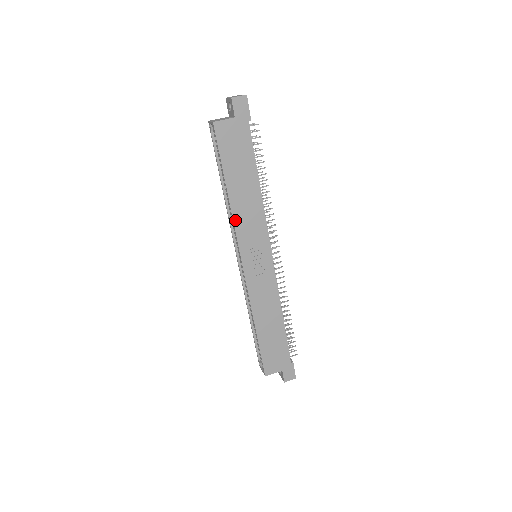
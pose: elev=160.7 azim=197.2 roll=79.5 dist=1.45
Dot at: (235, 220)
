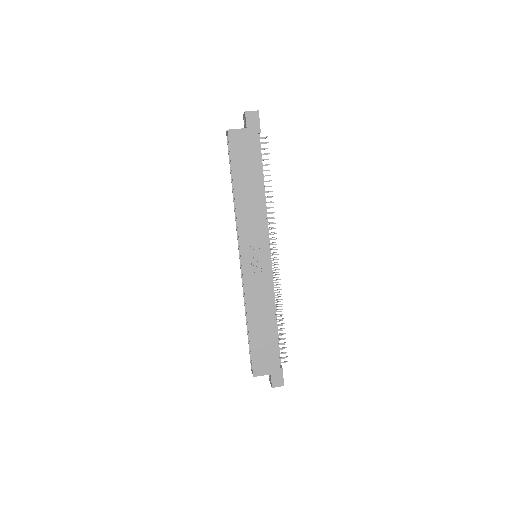
Dot at: (238, 217)
